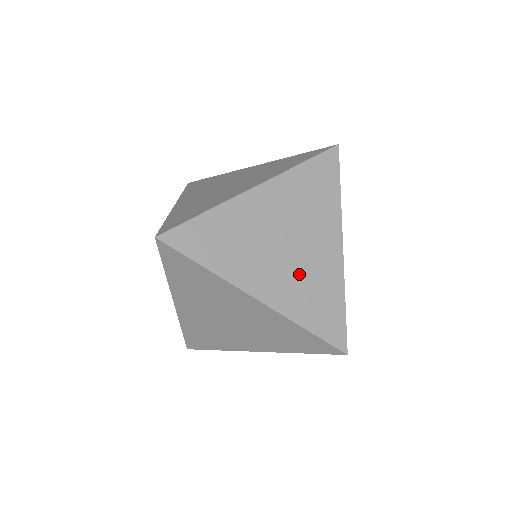
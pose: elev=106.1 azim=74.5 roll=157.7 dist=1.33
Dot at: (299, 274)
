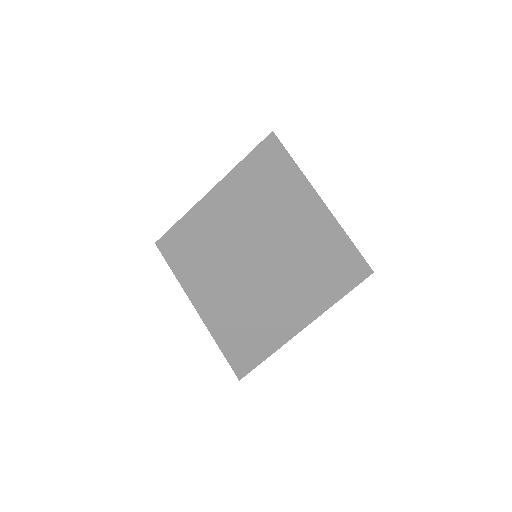
Dot at: (293, 227)
